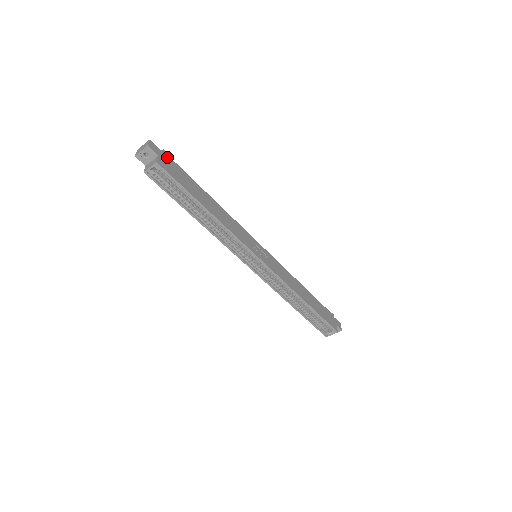
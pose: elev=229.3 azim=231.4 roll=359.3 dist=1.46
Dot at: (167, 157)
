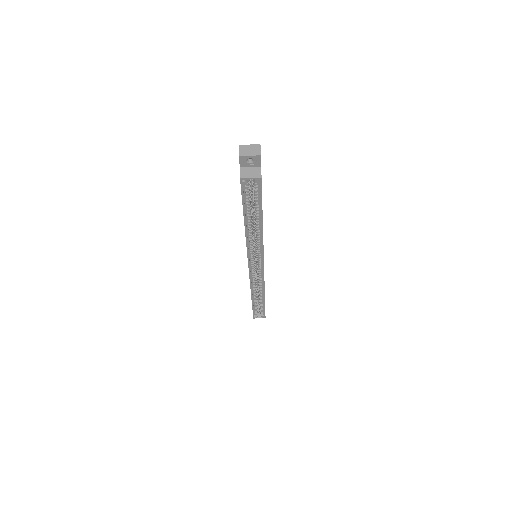
Dot at: occluded
